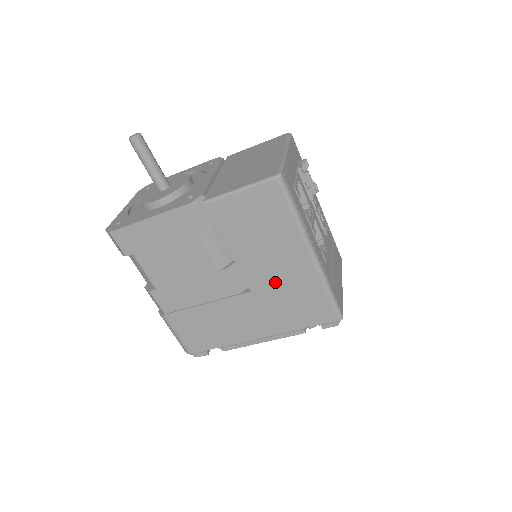
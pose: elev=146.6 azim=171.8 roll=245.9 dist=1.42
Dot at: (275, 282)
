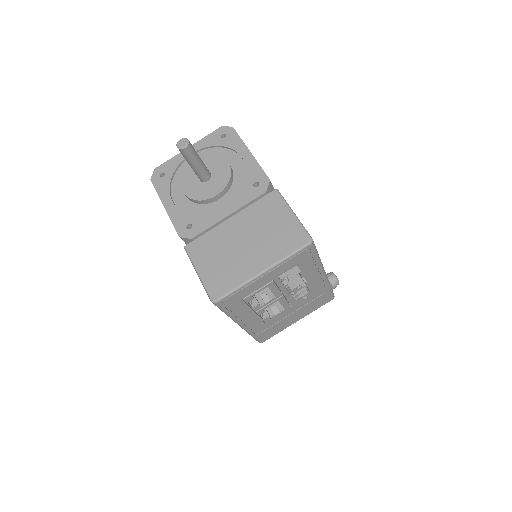
Dot at: occluded
